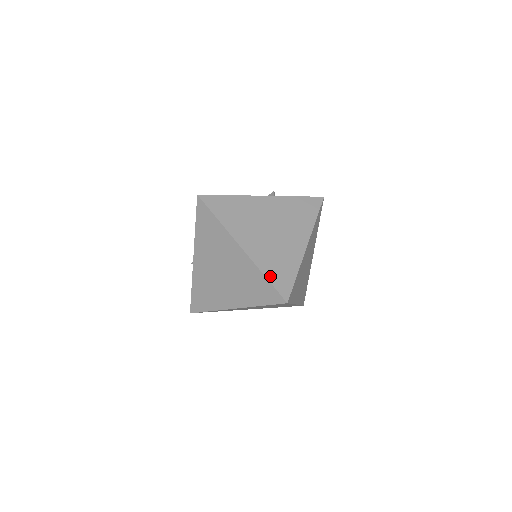
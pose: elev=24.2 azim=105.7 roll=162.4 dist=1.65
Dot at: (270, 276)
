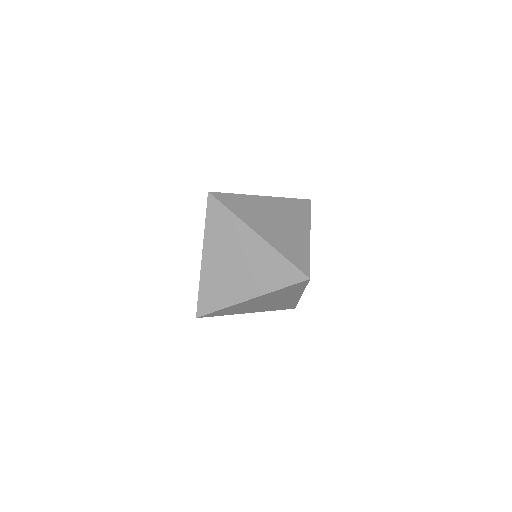
Dot at: occluded
